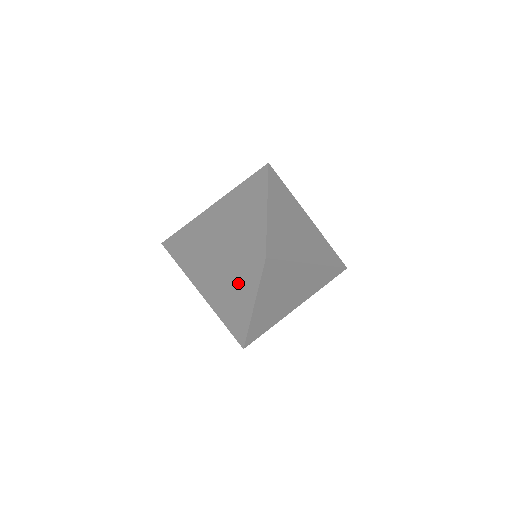
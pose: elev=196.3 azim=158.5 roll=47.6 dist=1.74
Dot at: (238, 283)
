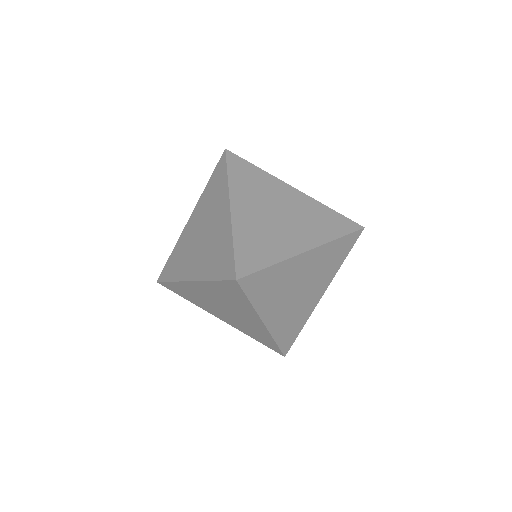
Dot at: (234, 305)
